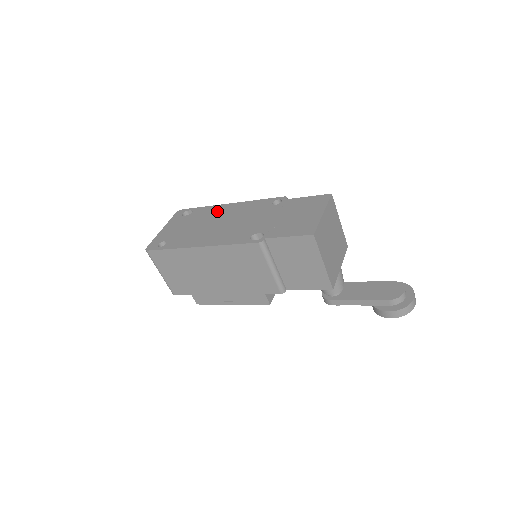
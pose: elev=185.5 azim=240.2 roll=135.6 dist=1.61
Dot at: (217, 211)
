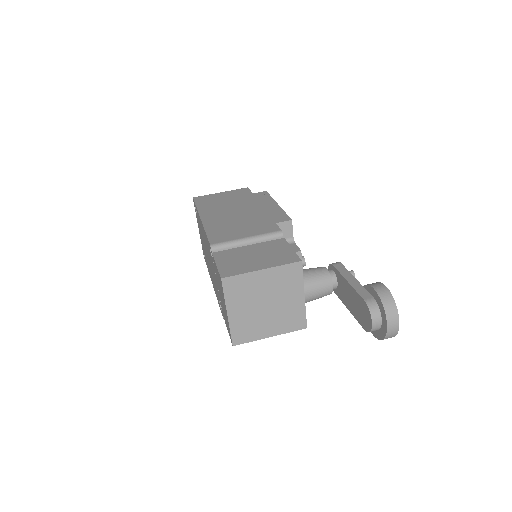
Dot at: (201, 228)
